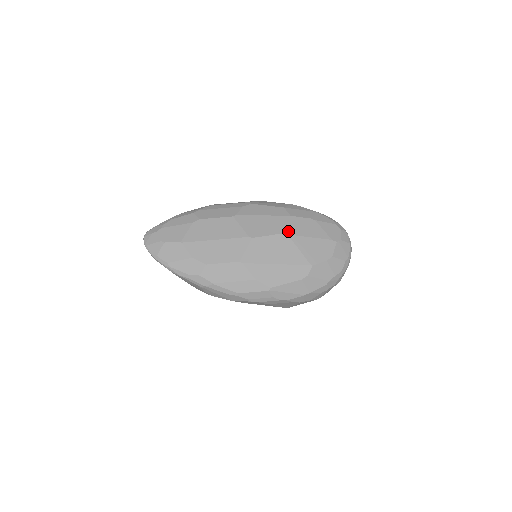
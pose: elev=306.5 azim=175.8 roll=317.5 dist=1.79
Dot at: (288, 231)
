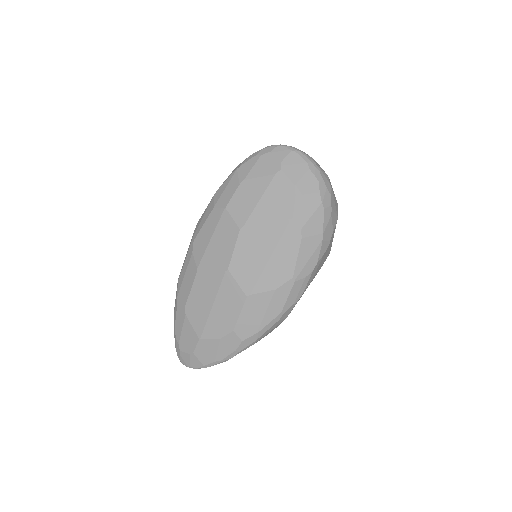
Dot at: (240, 224)
